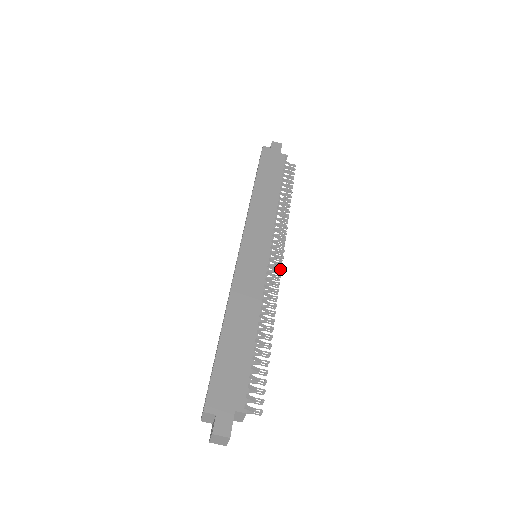
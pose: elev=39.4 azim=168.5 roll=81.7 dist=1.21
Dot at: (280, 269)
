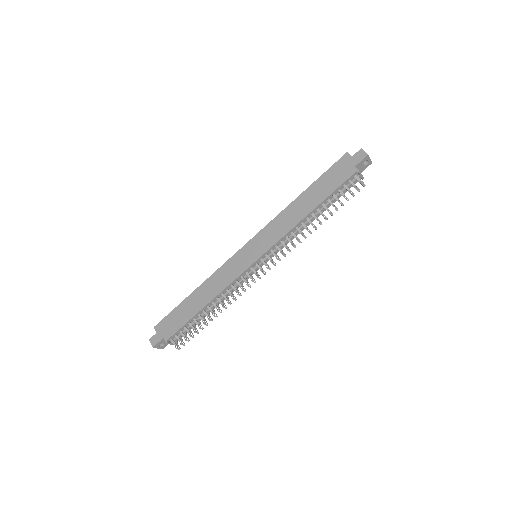
Dot at: (258, 276)
